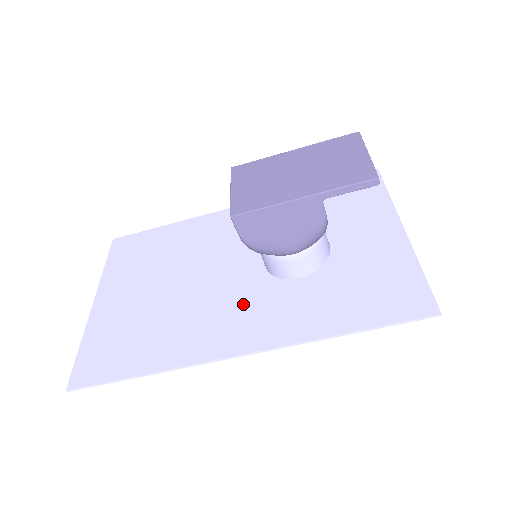
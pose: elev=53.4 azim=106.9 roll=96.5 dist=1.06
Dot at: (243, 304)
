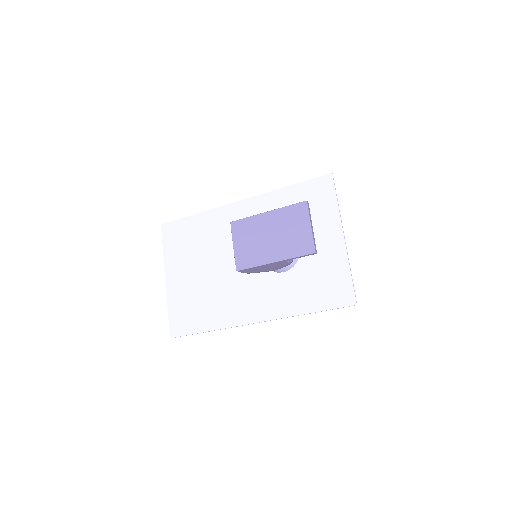
Dot at: (253, 289)
